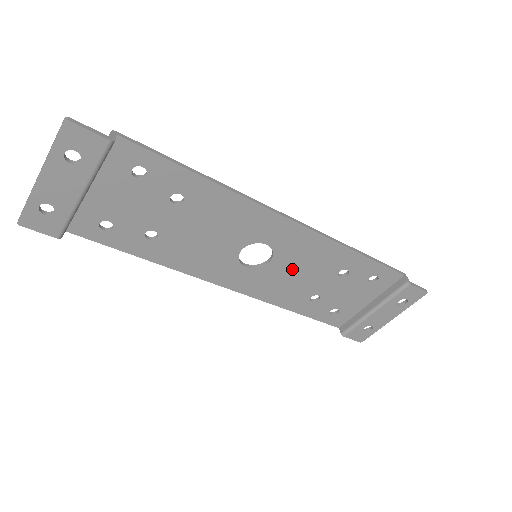
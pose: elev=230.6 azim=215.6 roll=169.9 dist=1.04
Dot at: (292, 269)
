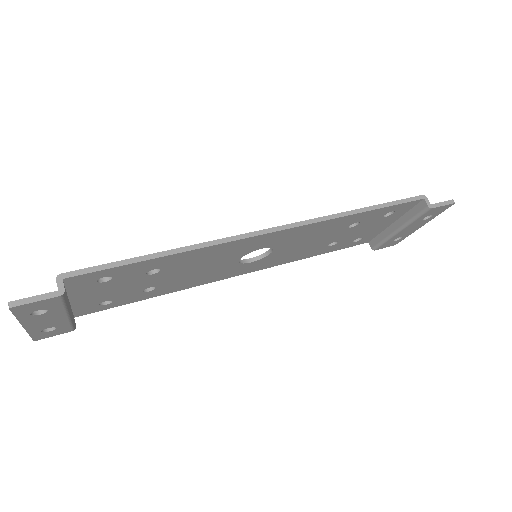
Dot at: (298, 245)
